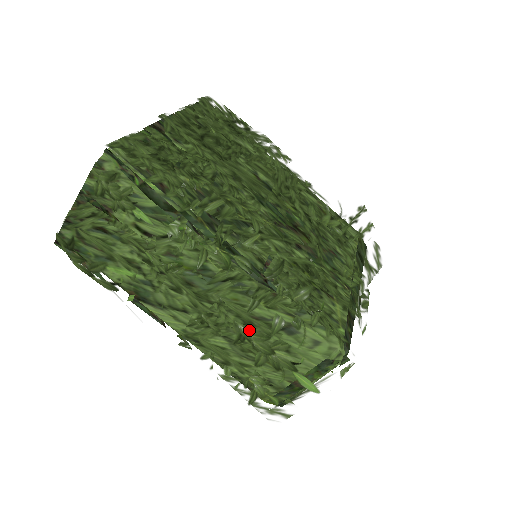
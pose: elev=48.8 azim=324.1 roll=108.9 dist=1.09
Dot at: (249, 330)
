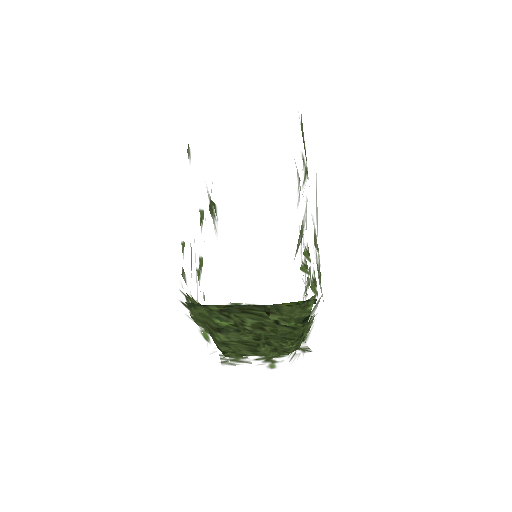
Dot at: (271, 351)
